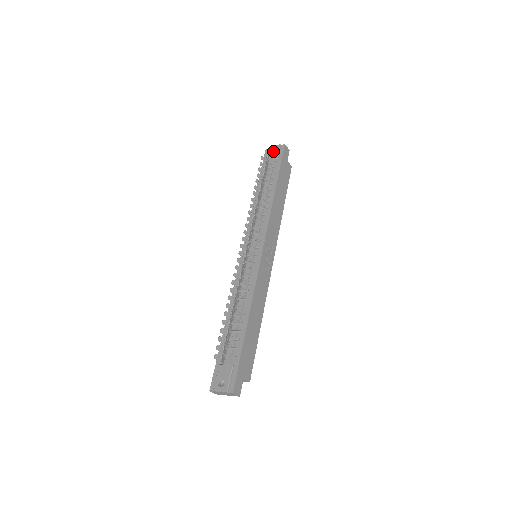
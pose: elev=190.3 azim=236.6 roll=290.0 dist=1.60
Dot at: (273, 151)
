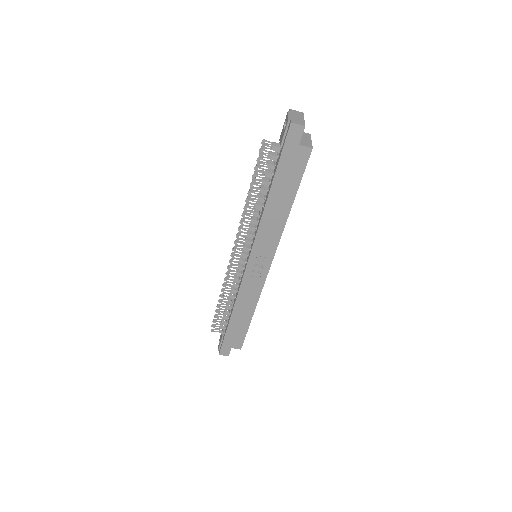
Dot at: occluded
